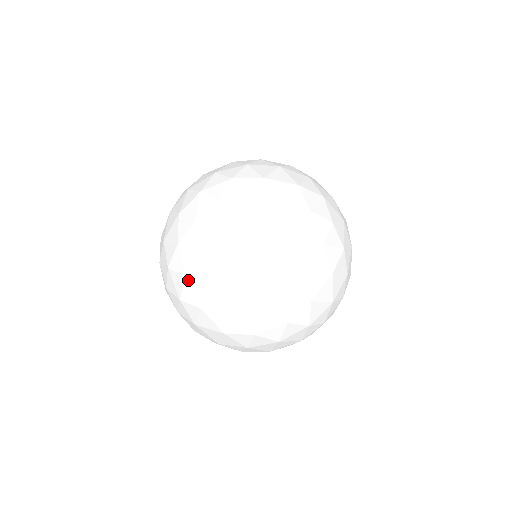
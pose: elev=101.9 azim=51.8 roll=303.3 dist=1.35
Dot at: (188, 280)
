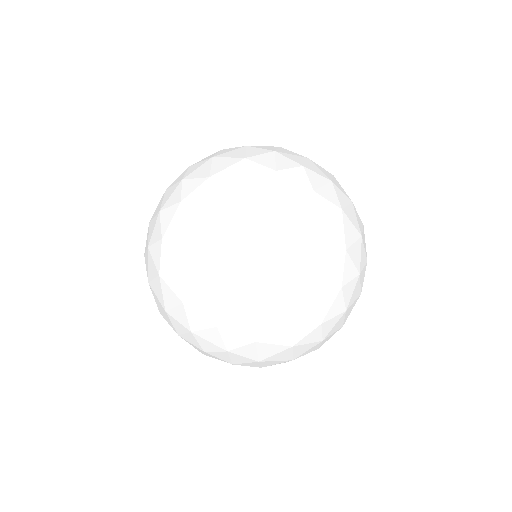
Dot at: occluded
